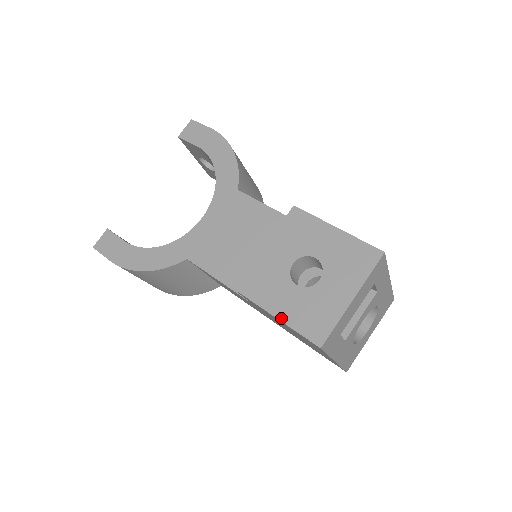
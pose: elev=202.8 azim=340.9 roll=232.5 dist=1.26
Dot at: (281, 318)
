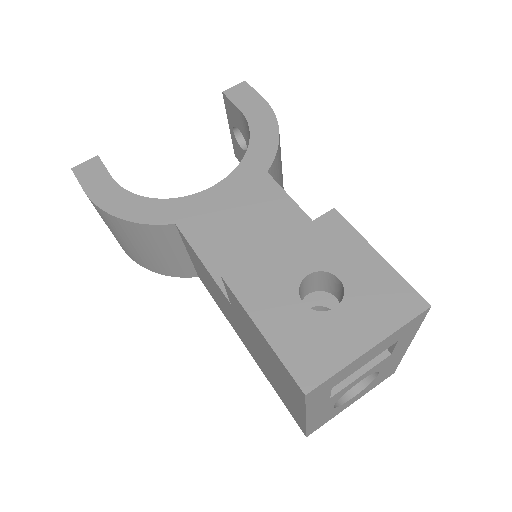
Dot at: (267, 335)
